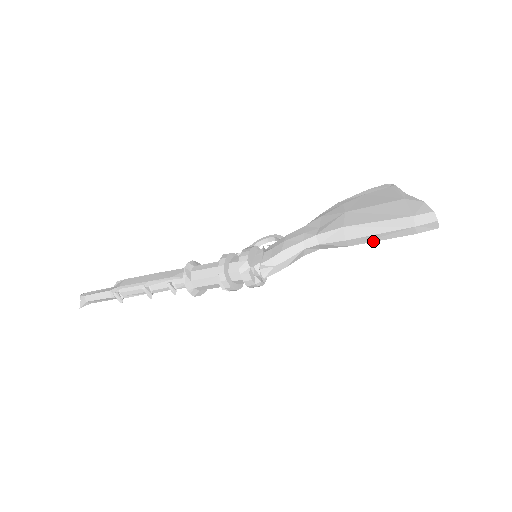
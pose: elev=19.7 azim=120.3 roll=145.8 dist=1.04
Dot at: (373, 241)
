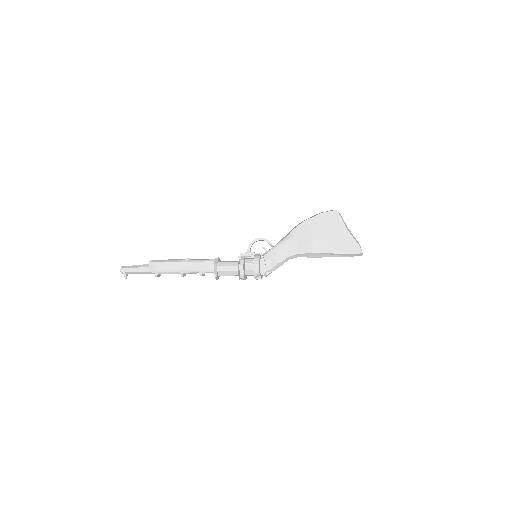
Dot at: occluded
